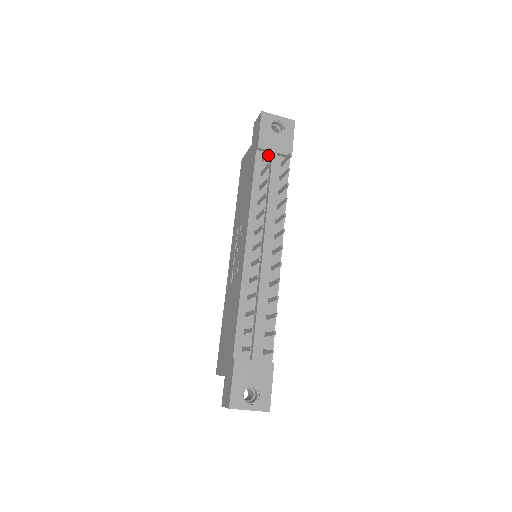
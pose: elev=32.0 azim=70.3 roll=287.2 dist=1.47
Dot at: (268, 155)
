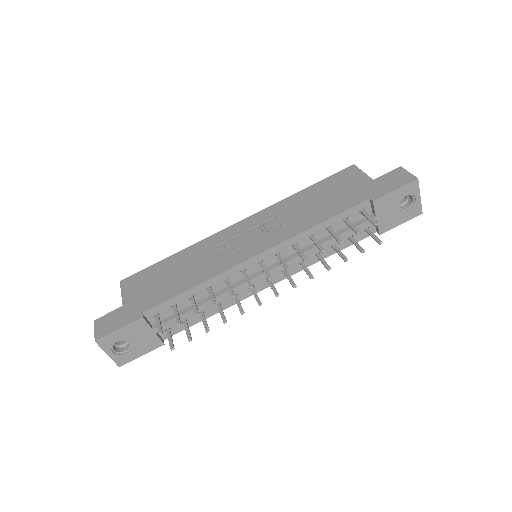
Dot at: (370, 212)
